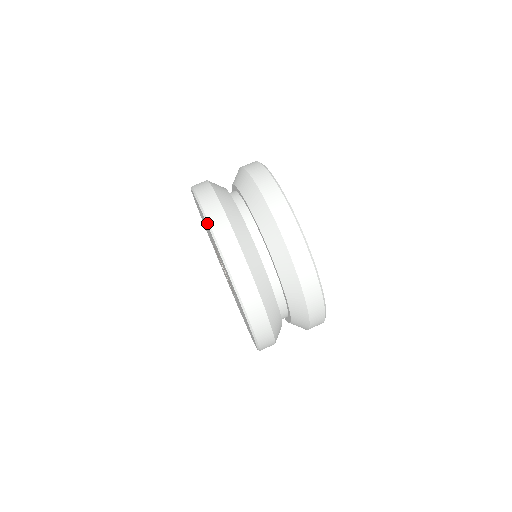
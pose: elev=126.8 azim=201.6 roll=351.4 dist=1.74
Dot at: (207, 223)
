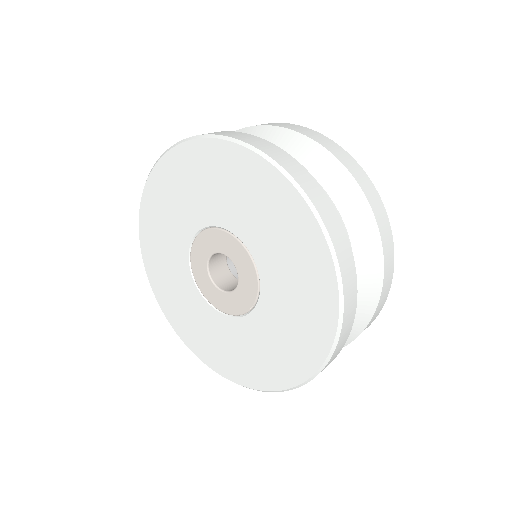
Dot at: (340, 288)
